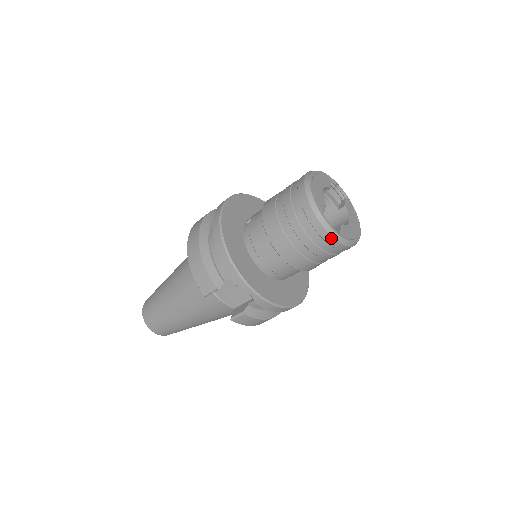
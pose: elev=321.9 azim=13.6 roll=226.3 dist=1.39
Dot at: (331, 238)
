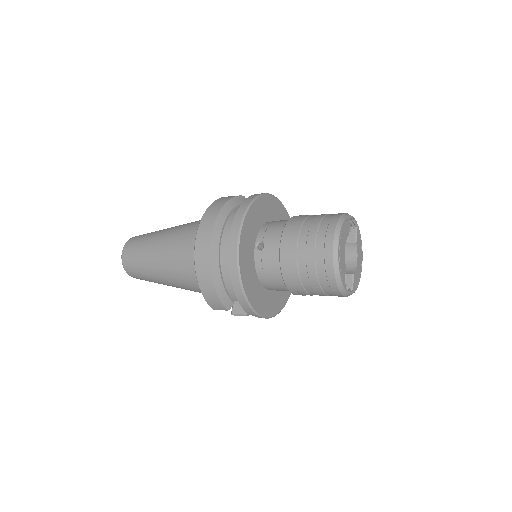
Dot at: (344, 296)
